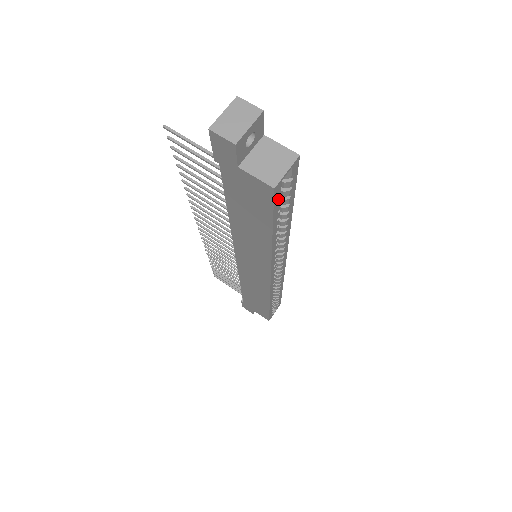
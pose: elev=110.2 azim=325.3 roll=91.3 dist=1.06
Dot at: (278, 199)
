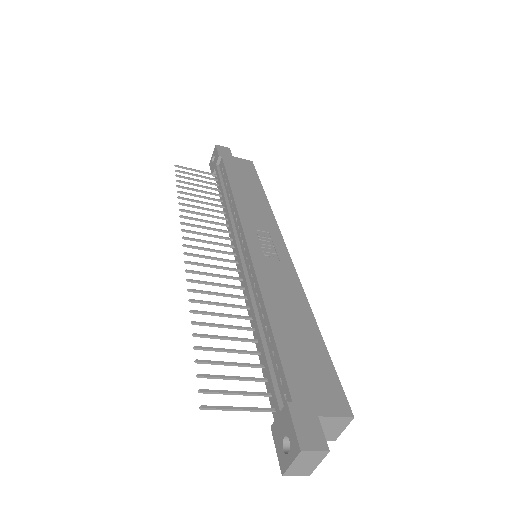
Dot at: occluded
